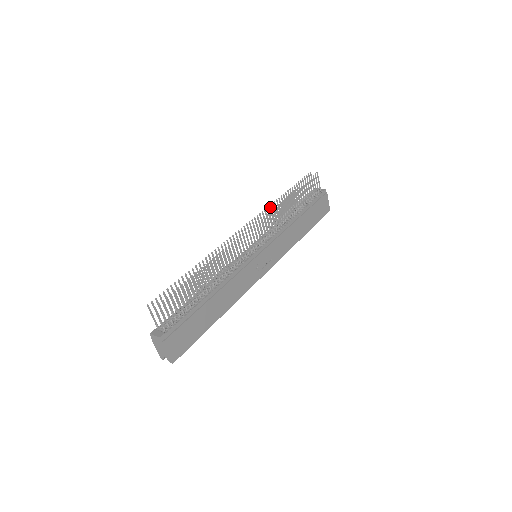
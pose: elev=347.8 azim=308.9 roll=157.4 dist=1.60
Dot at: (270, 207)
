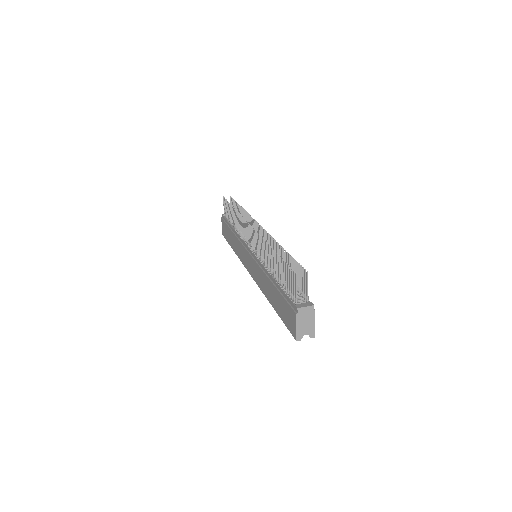
Dot at: (240, 215)
